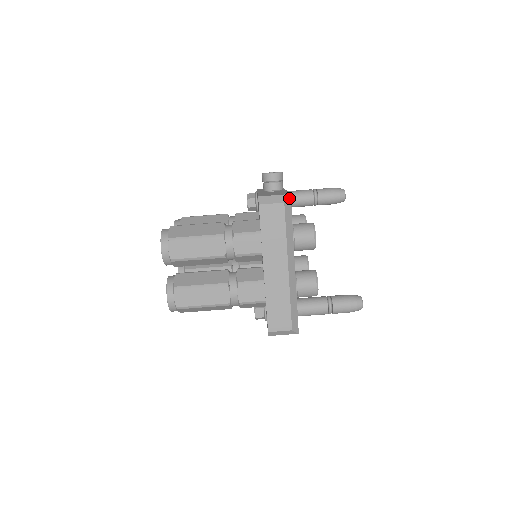
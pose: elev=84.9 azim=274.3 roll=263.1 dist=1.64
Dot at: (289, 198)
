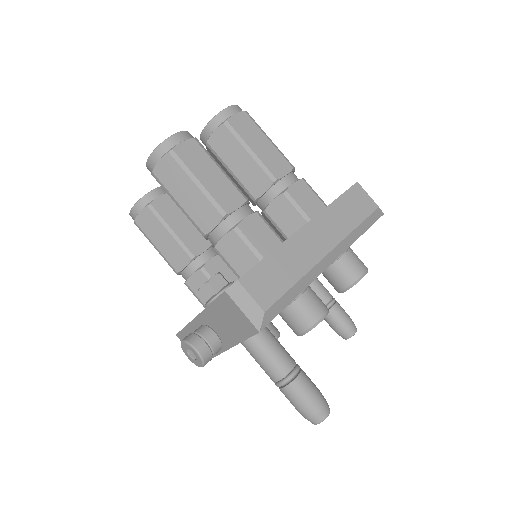
Dot at: (381, 213)
